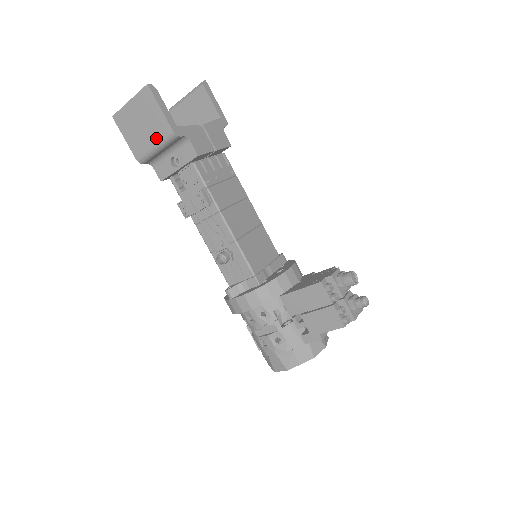
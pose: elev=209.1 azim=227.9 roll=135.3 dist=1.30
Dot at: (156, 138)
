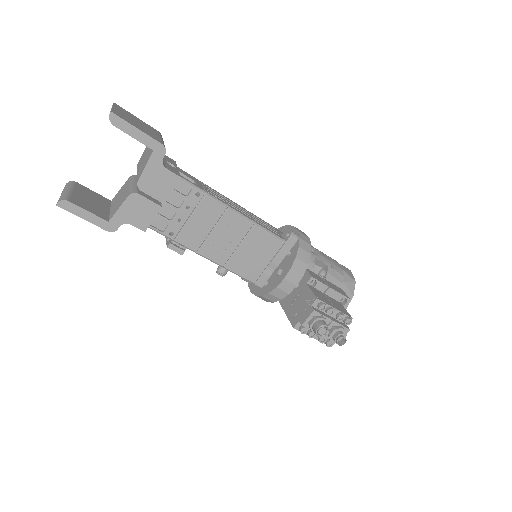
Dot at: occluded
